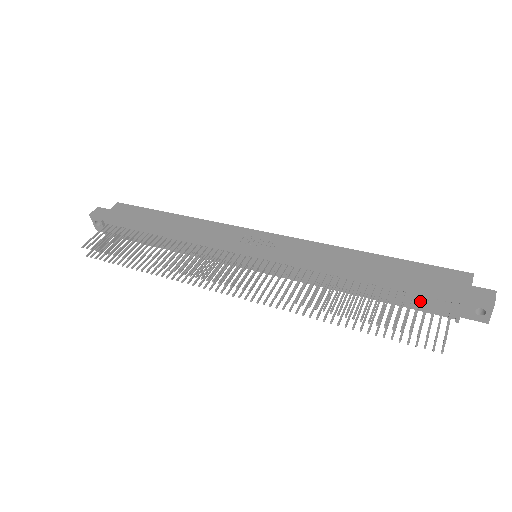
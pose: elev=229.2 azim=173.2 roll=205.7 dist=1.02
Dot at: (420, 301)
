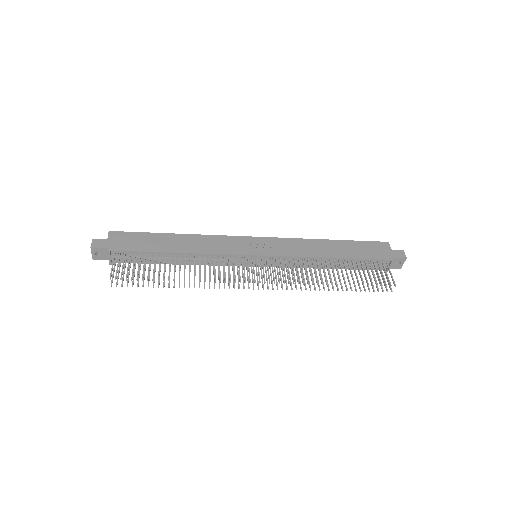
Dot at: (369, 265)
